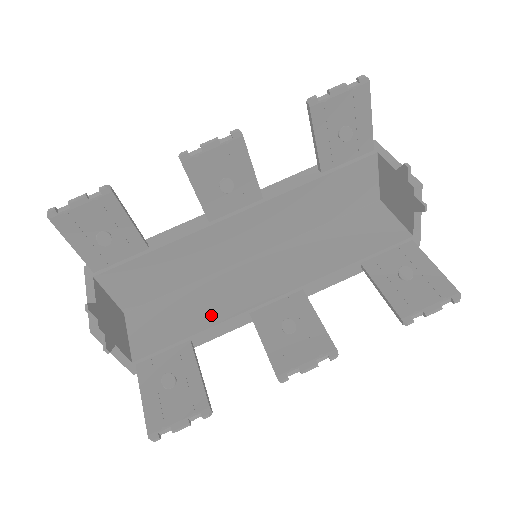
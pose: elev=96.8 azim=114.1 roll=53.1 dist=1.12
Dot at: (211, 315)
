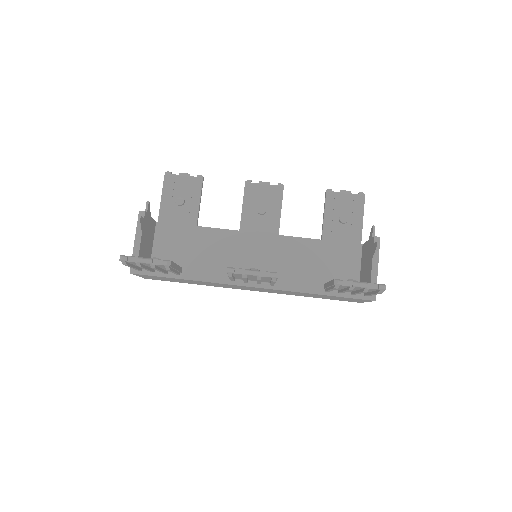
Dot at: occluded
